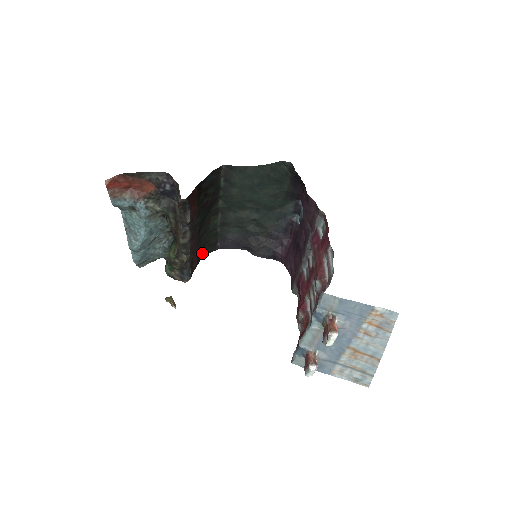
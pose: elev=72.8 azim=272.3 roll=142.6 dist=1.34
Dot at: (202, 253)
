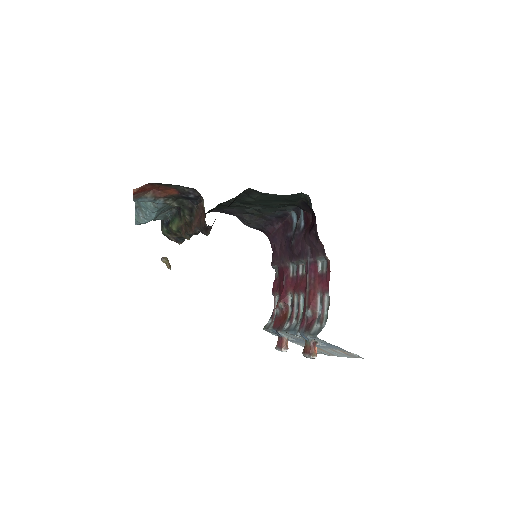
Dot at: occluded
